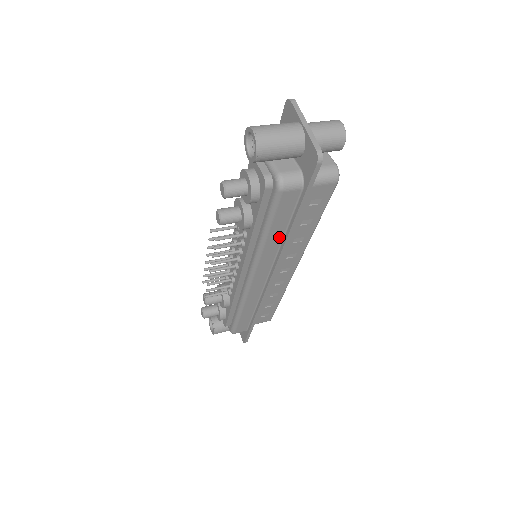
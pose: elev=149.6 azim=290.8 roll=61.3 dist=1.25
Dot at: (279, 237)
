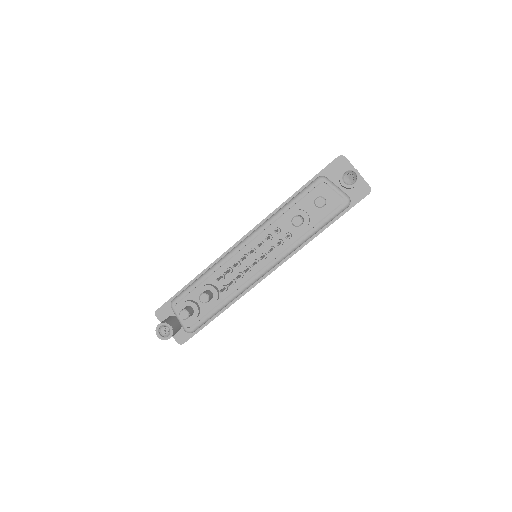
Dot at: occluded
